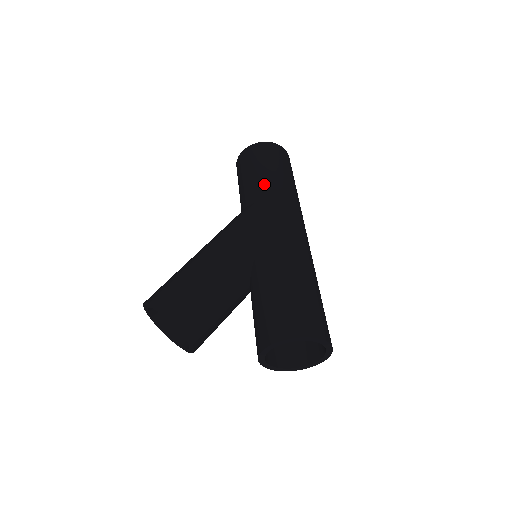
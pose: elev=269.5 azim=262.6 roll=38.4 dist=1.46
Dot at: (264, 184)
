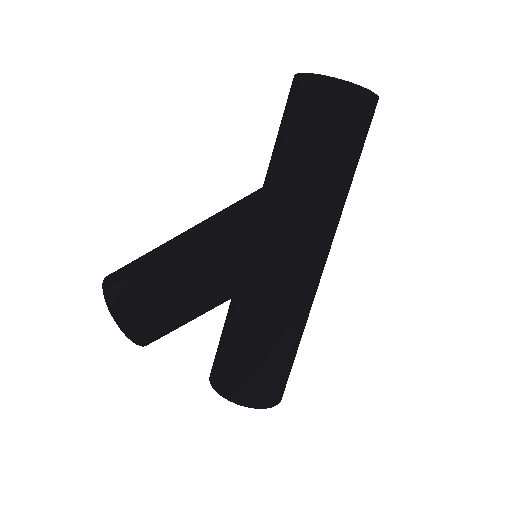
Dot at: (310, 181)
